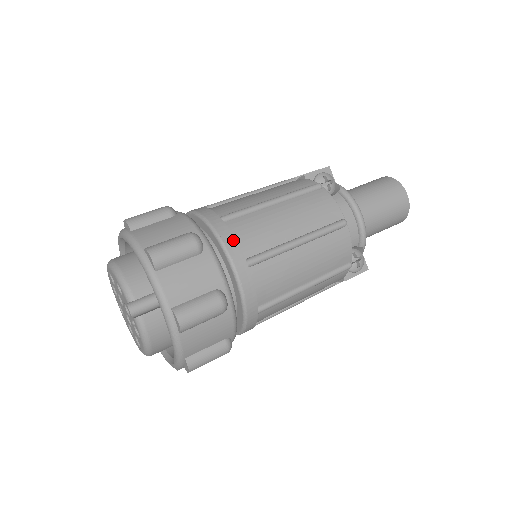
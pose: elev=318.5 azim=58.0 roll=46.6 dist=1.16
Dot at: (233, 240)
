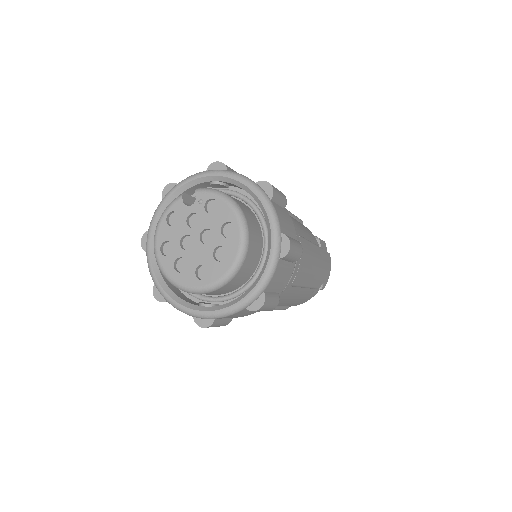
Dot at: occluded
